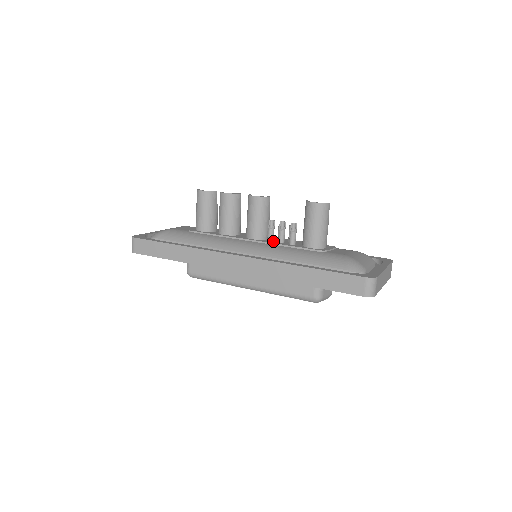
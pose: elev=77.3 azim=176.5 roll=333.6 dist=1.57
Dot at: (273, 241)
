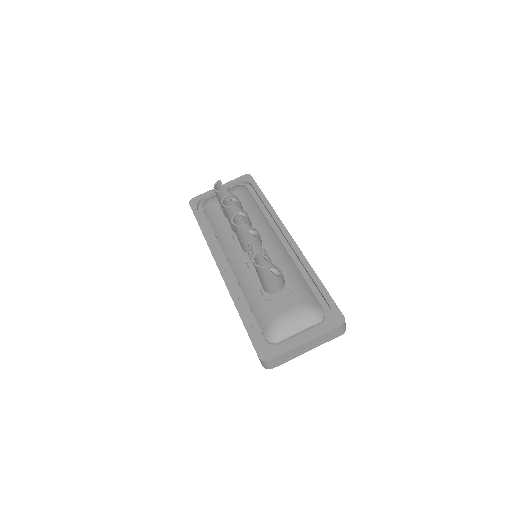
Dot at: occluded
